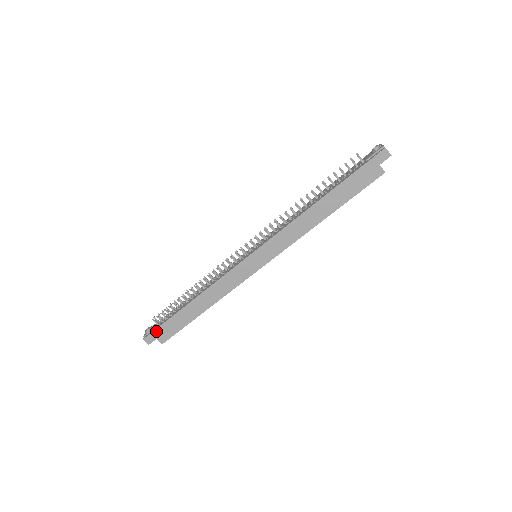
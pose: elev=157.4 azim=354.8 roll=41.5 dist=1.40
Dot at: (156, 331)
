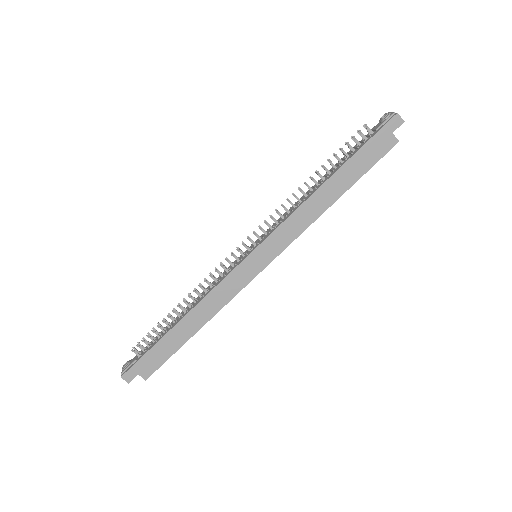
Dot at: (137, 364)
